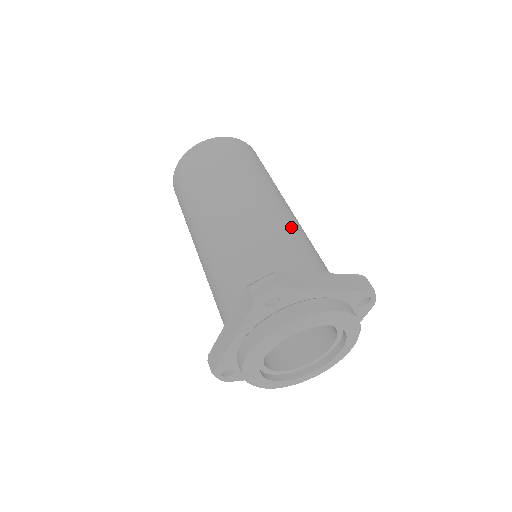
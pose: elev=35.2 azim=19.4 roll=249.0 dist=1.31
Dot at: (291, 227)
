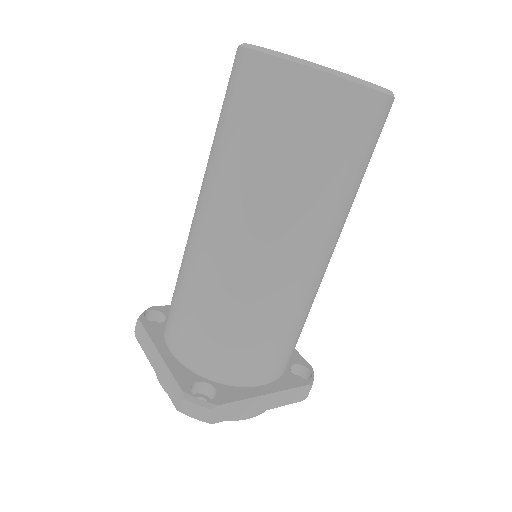
Dot at: (297, 312)
